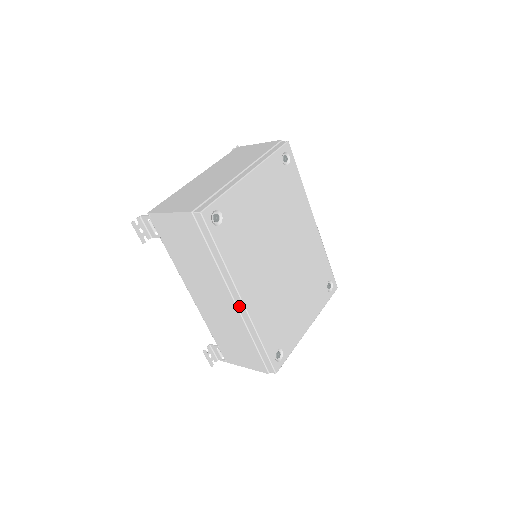
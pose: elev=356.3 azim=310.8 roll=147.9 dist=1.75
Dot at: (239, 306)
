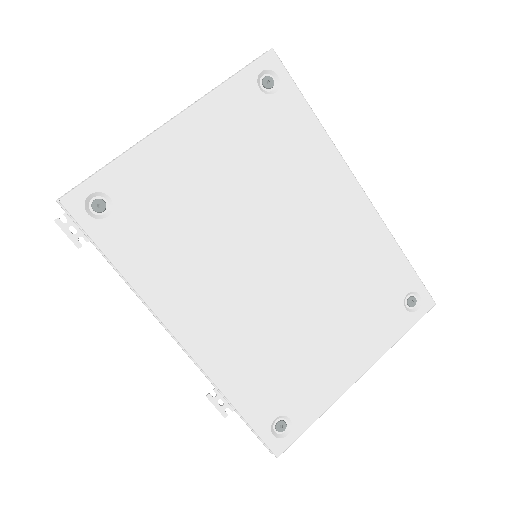
Dot at: occluded
